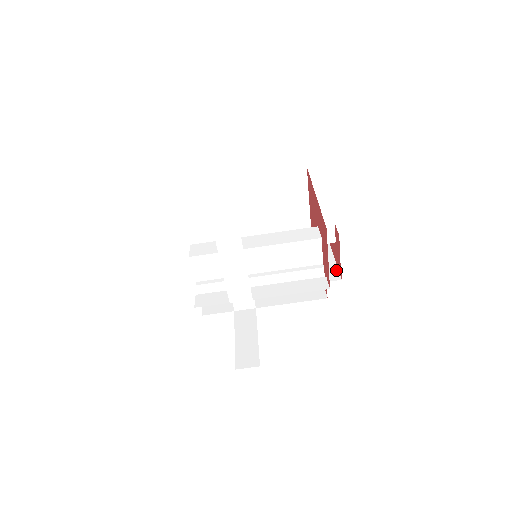
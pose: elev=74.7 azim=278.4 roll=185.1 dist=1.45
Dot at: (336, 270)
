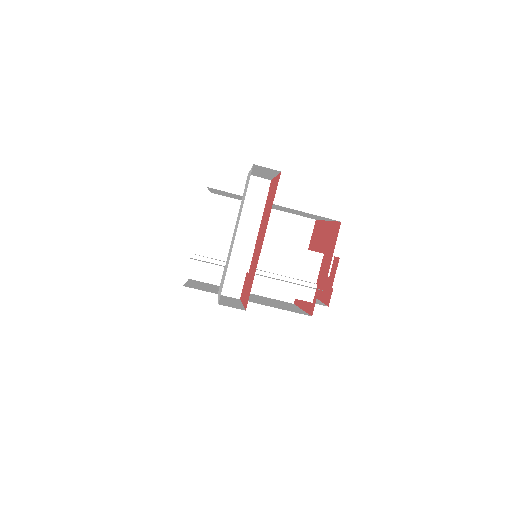
Dot at: (323, 303)
